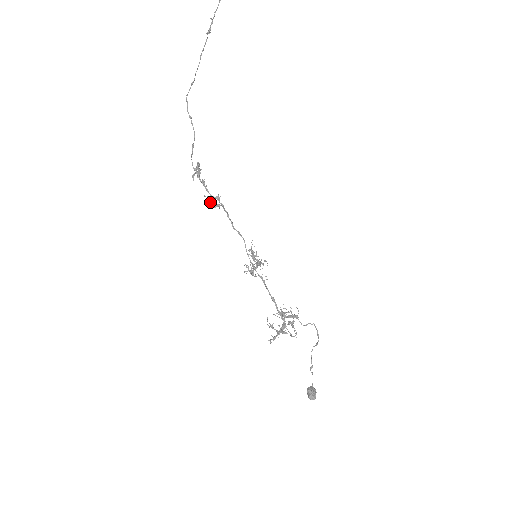
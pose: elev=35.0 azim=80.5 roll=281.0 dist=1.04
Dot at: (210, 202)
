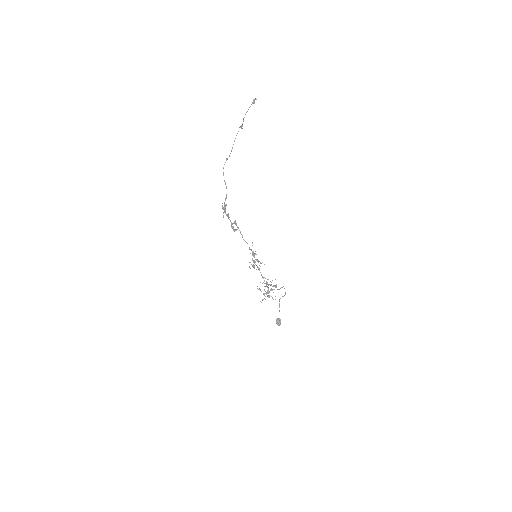
Dot at: (231, 227)
